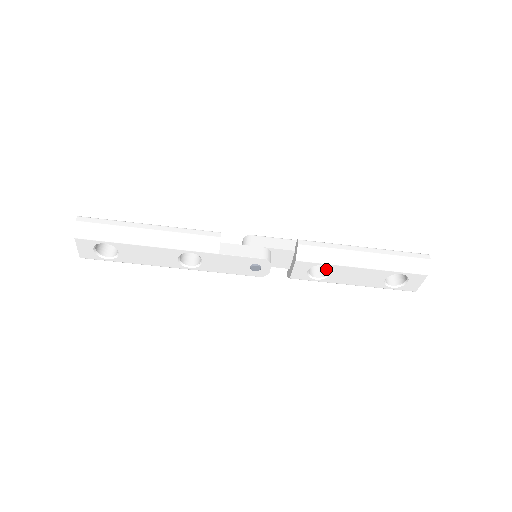
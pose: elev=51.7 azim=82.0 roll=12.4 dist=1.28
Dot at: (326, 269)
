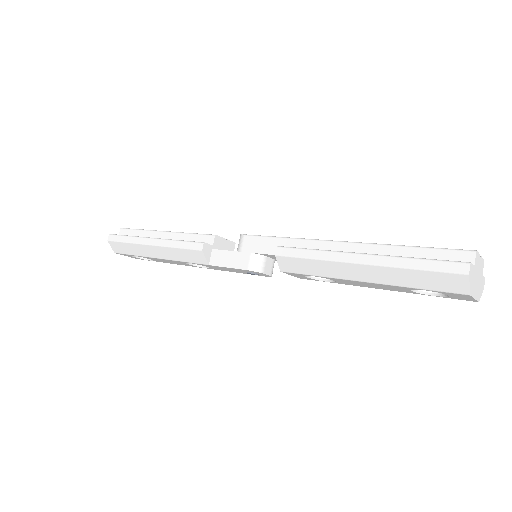
Dot at: occluded
